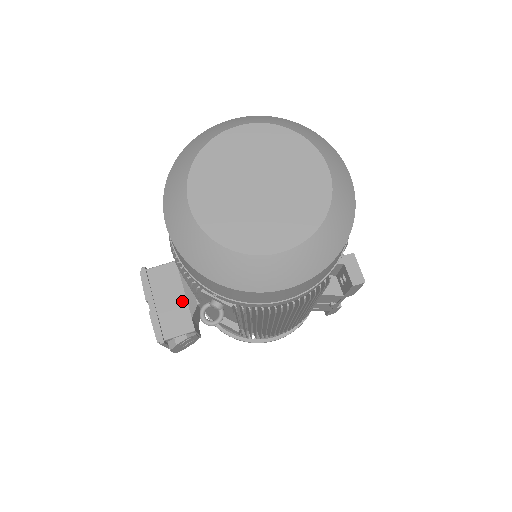
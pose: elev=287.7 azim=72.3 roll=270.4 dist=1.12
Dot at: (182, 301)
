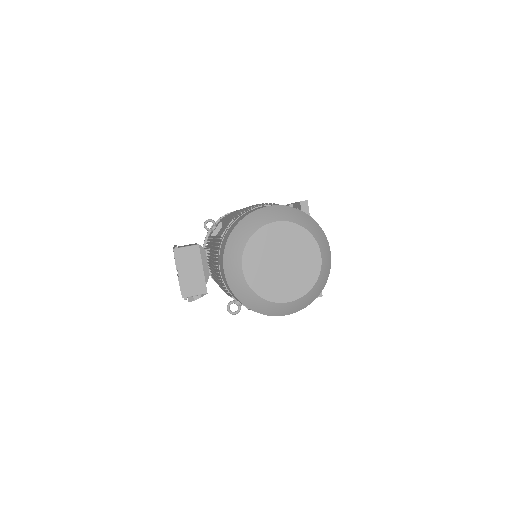
Dot at: (201, 273)
